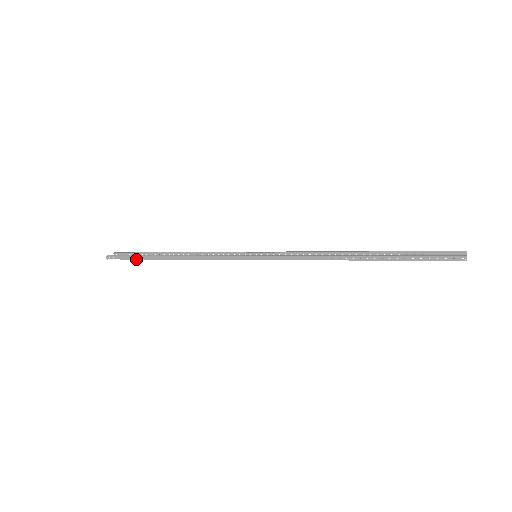
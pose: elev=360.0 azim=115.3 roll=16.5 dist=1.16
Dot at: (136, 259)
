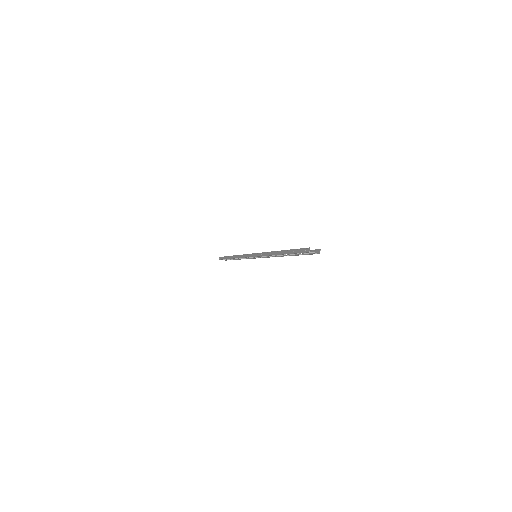
Dot at: occluded
